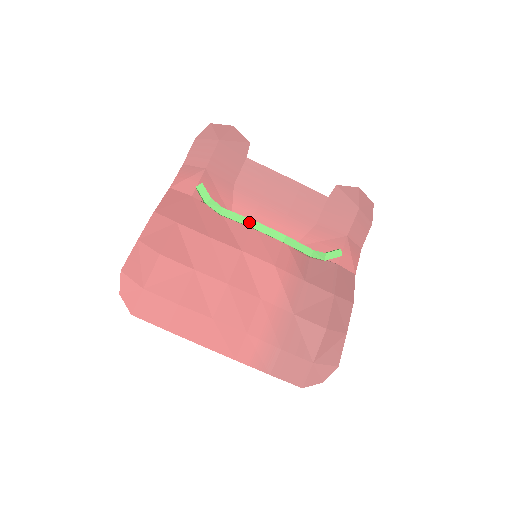
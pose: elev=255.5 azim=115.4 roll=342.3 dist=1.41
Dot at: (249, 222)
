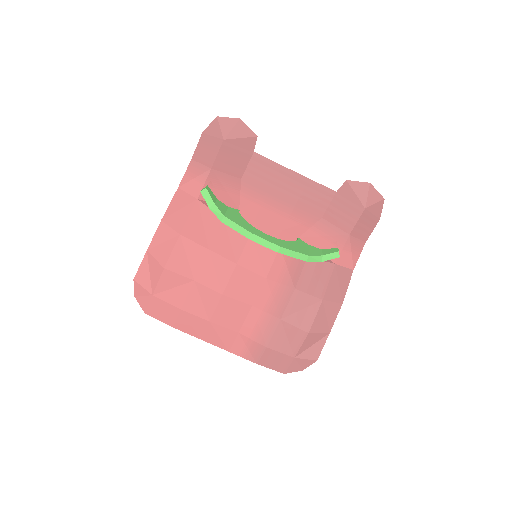
Dot at: (246, 233)
